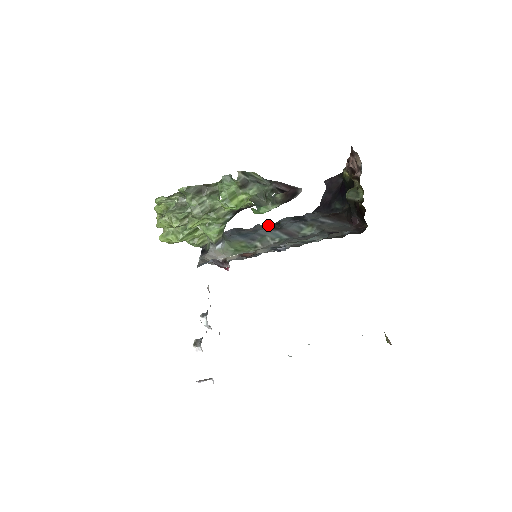
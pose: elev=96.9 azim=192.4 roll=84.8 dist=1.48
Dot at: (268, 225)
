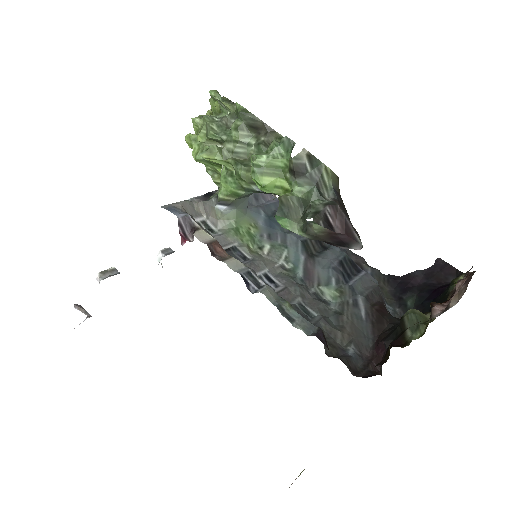
Dot at: occluded
